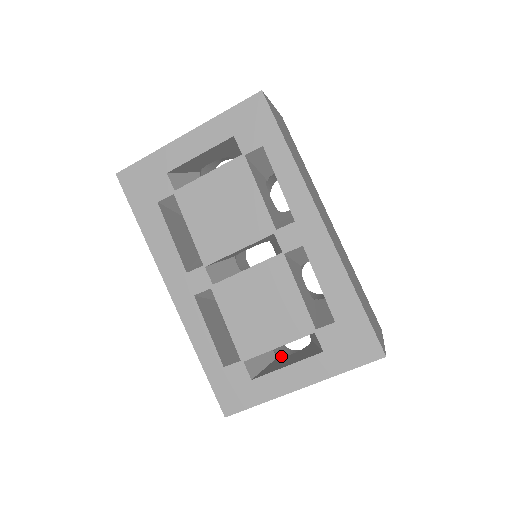
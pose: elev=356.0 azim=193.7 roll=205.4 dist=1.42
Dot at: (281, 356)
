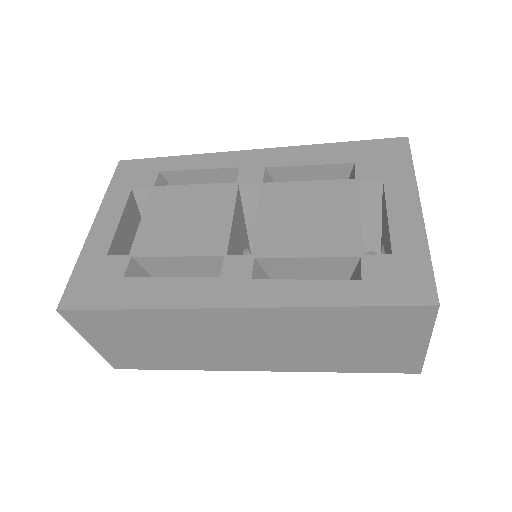
Dot at: occluded
